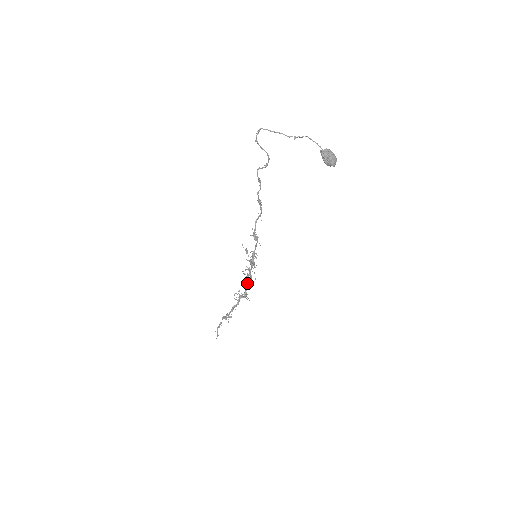
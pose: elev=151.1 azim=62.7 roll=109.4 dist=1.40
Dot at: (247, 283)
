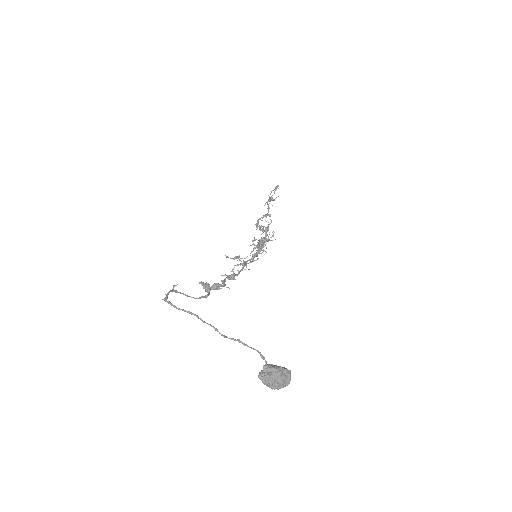
Dot at: occluded
